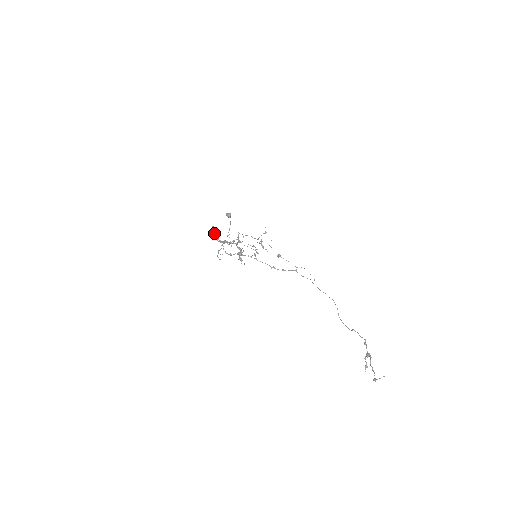
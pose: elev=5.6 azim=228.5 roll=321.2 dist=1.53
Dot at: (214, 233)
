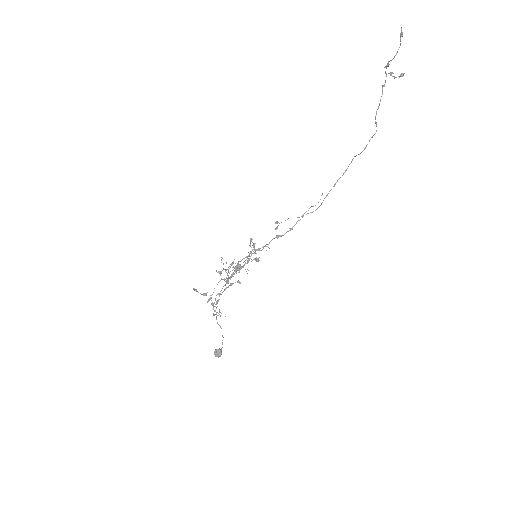
Dot at: (198, 292)
